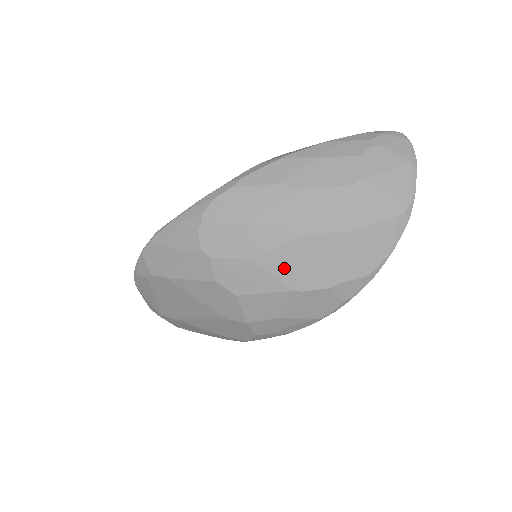
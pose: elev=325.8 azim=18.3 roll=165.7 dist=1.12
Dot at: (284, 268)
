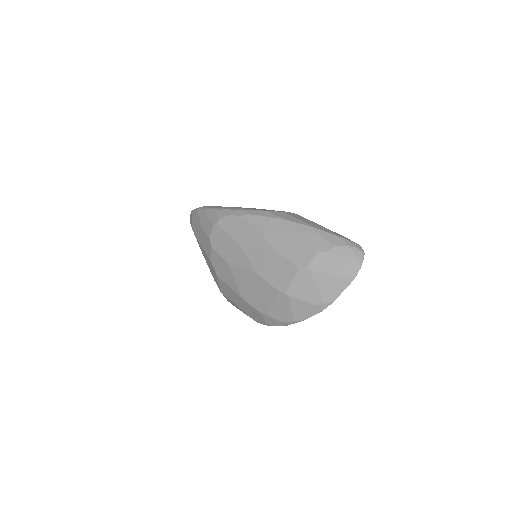
Dot at: (242, 283)
